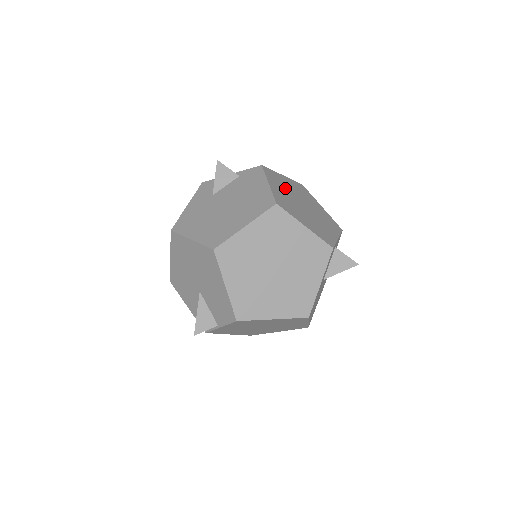
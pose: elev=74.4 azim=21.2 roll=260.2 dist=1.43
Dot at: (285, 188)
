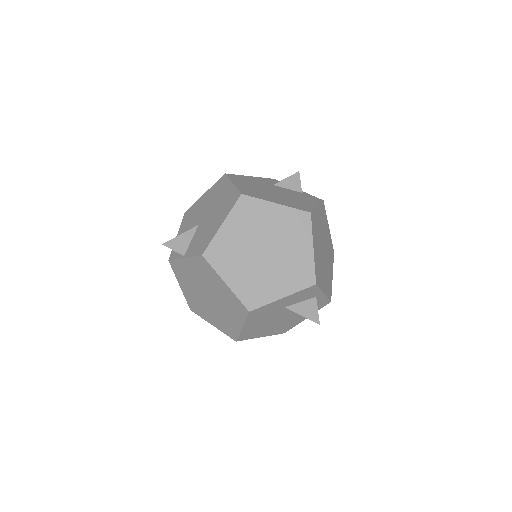
Dot at: (323, 227)
